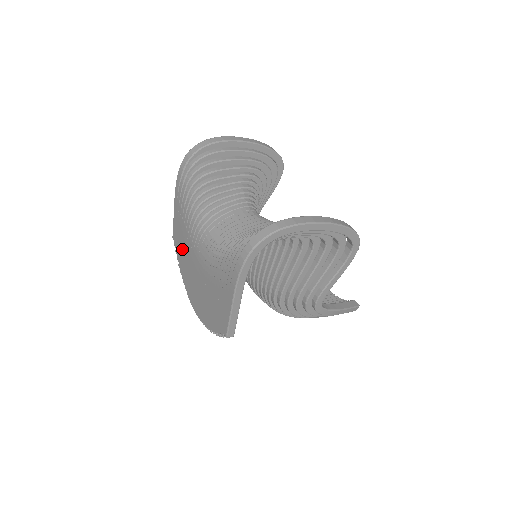
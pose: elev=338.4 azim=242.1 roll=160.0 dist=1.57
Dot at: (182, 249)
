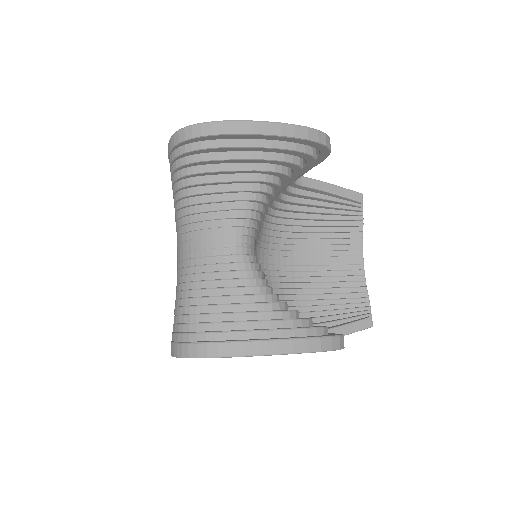
Dot at: occluded
